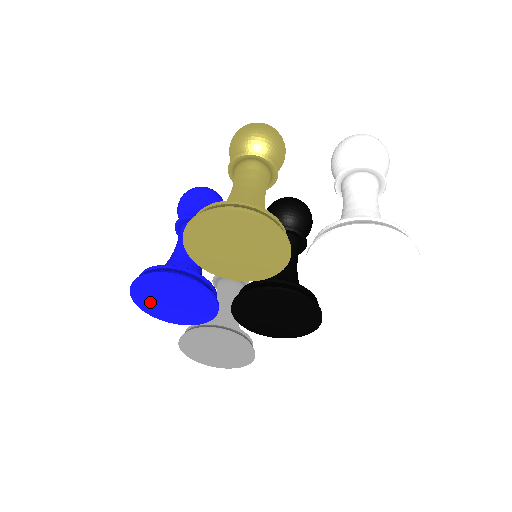
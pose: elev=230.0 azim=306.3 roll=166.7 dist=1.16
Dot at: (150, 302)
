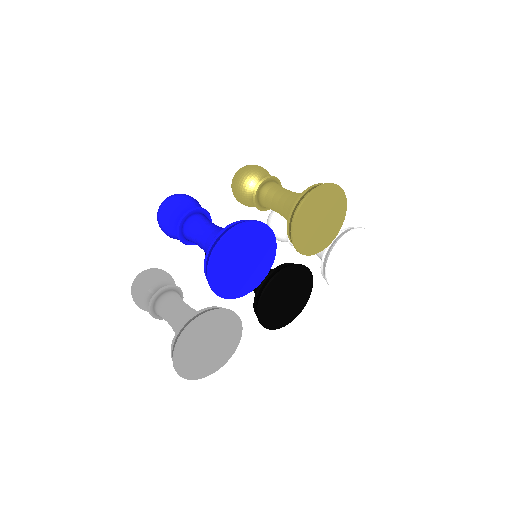
Dot at: (226, 256)
